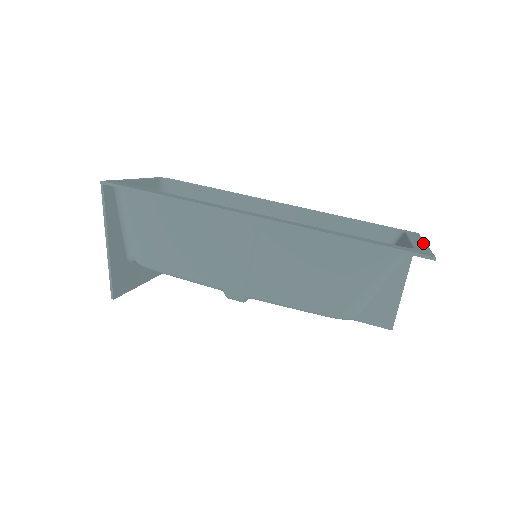
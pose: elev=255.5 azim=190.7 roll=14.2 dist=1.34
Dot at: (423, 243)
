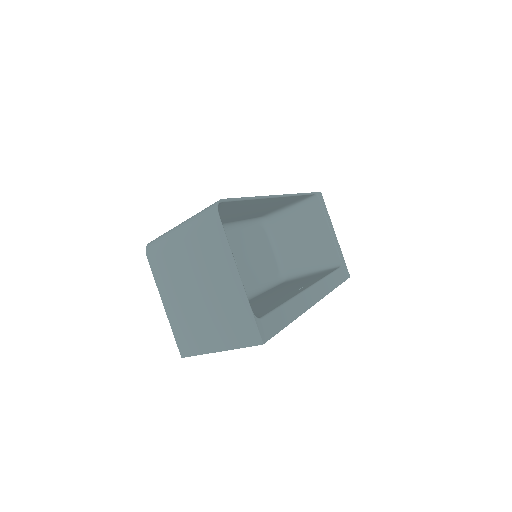
Dot at: occluded
